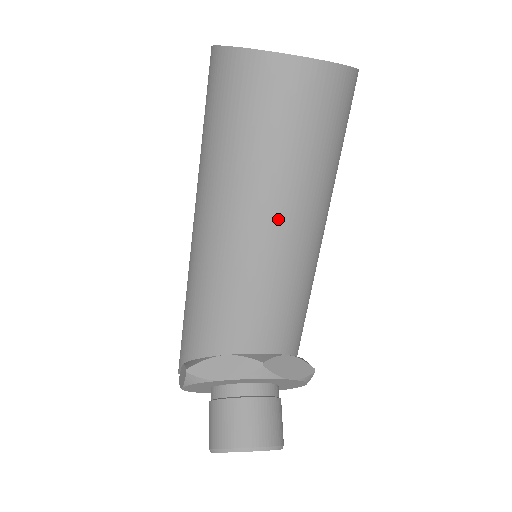
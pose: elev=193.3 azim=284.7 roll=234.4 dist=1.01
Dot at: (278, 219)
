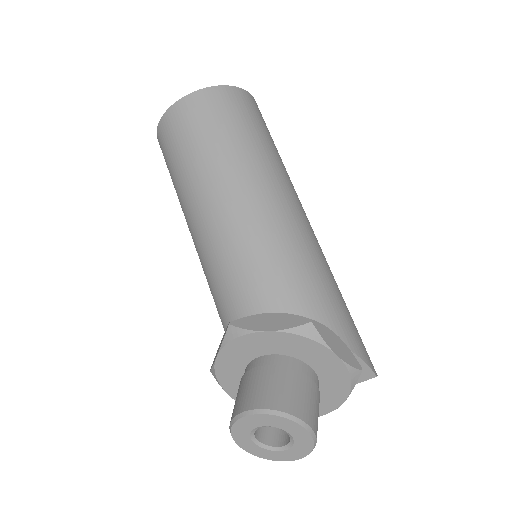
Dot at: (203, 205)
